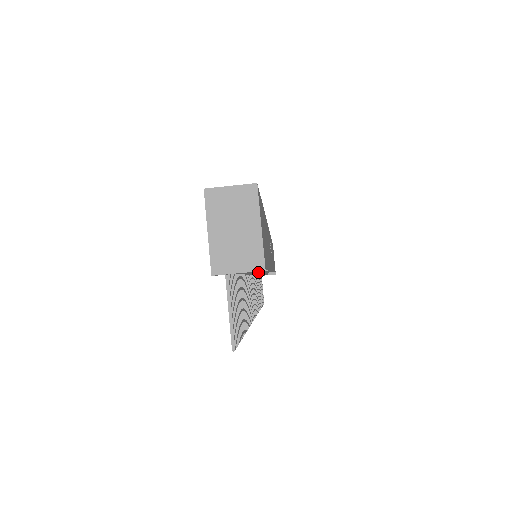
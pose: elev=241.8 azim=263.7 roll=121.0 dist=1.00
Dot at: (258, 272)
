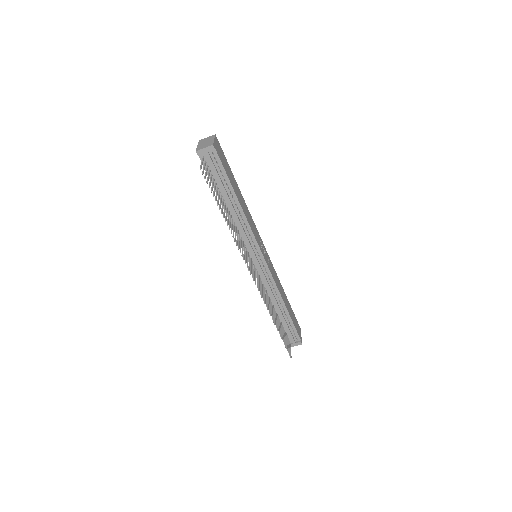
Dot at: (244, 231)
